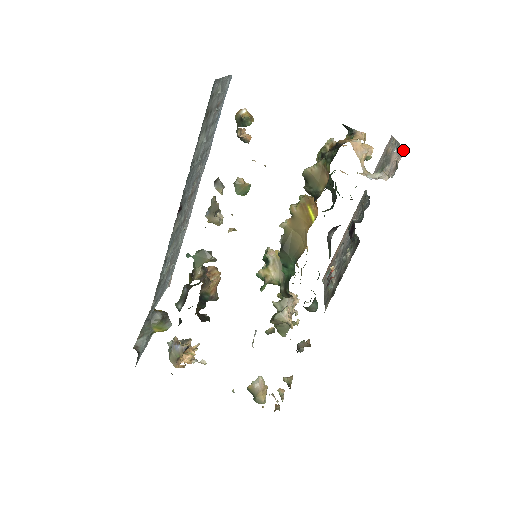
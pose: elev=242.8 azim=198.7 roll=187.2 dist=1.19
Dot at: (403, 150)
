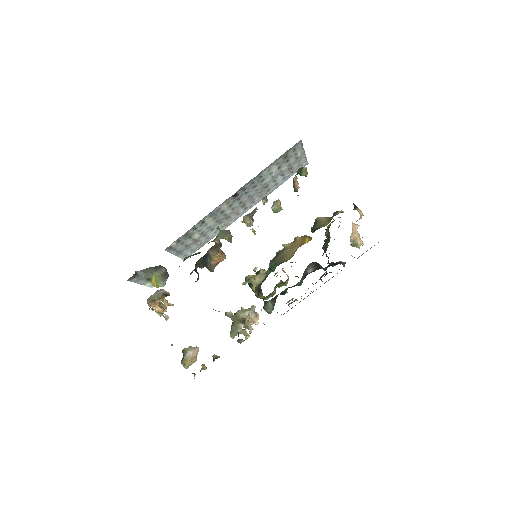
Dot at: occluded
